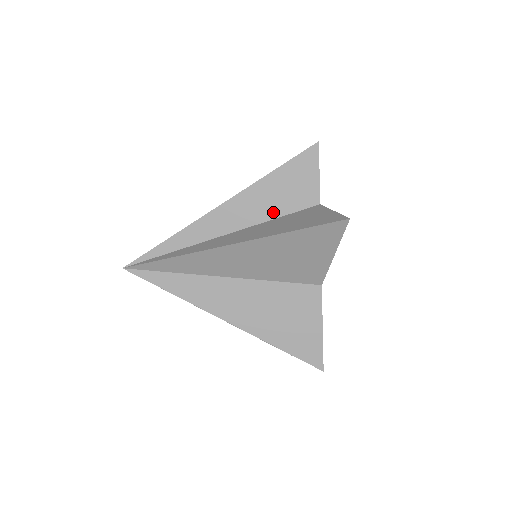
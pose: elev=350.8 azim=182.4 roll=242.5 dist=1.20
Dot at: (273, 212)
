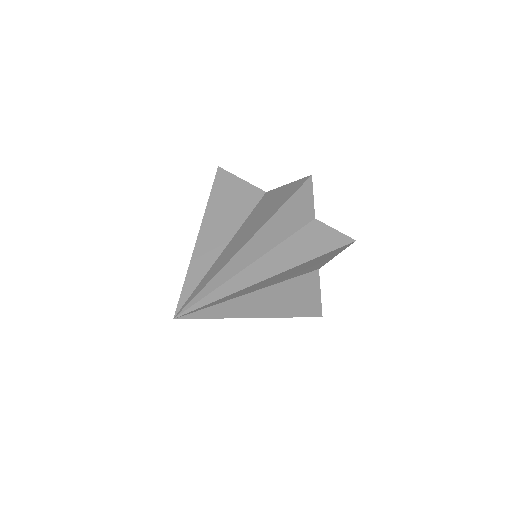
Dot at: (283, 236)
